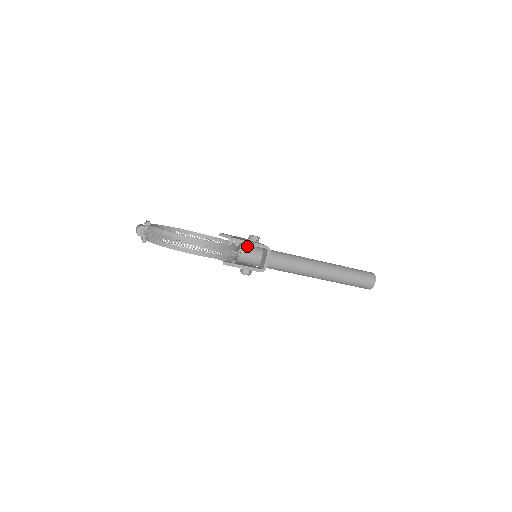
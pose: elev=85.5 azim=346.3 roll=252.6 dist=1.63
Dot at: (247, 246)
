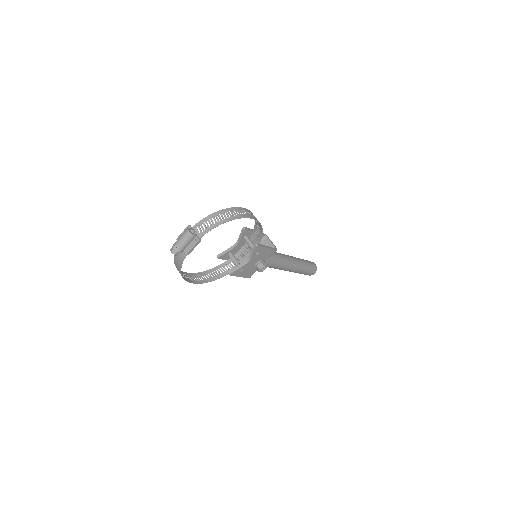
Dot at: (248, 246)
